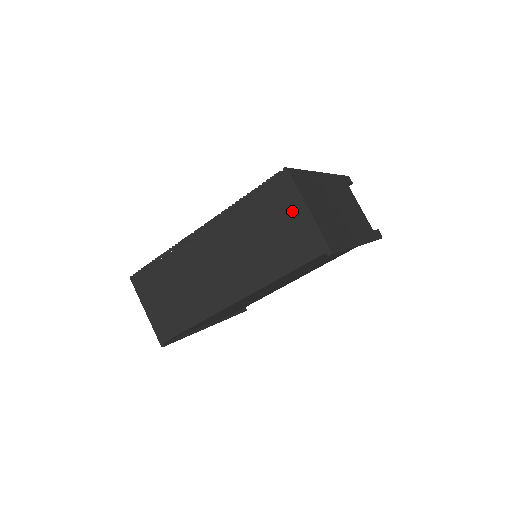
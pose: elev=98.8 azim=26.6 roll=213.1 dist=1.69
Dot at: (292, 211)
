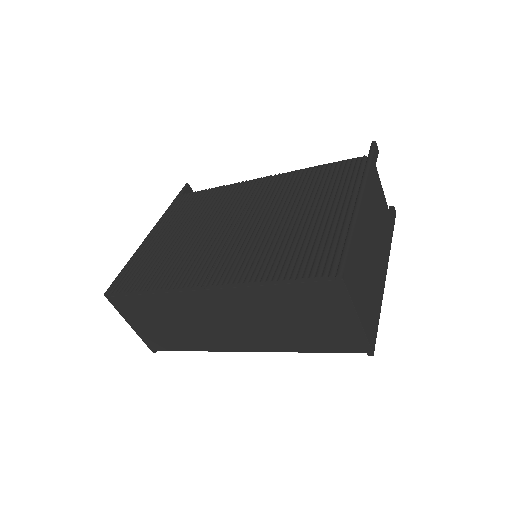
Dot at: (337, 313)
